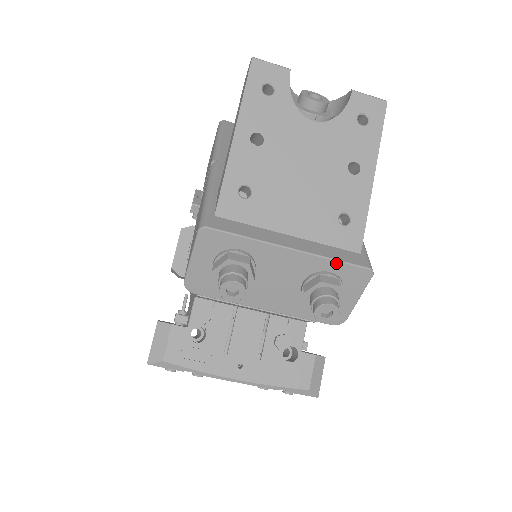
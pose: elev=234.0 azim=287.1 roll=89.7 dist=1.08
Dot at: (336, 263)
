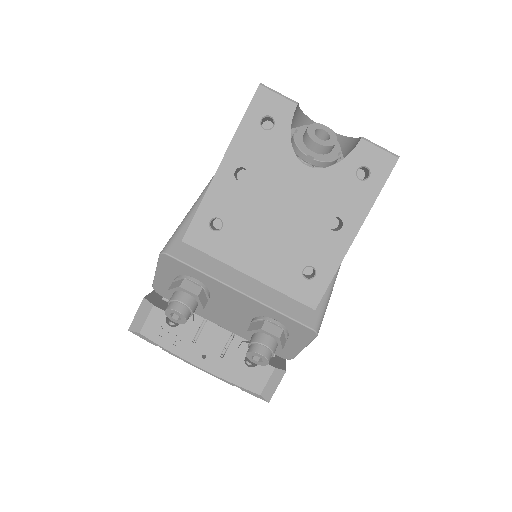
Dot at: (282, 316)
